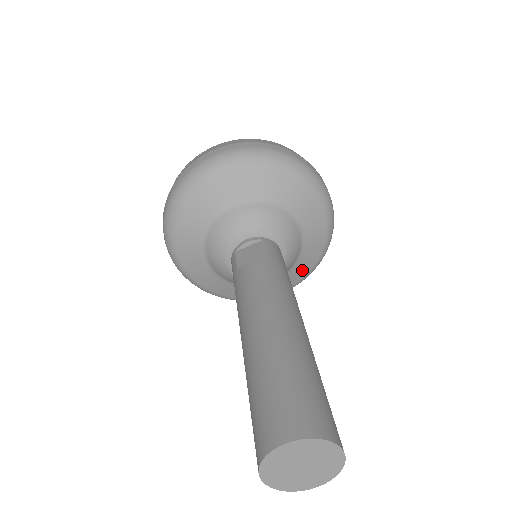
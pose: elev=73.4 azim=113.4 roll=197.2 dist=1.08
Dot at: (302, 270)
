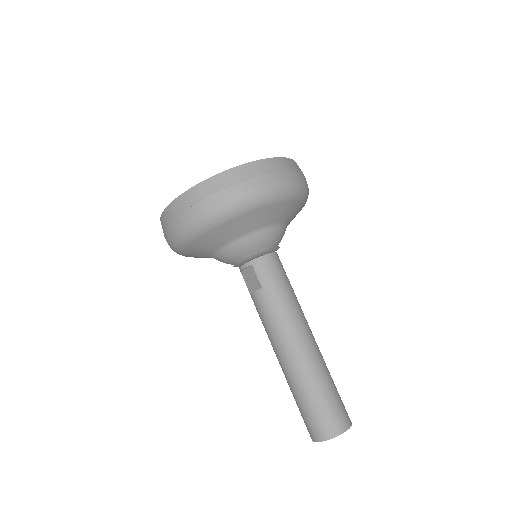
Dot at: (297, 213)
